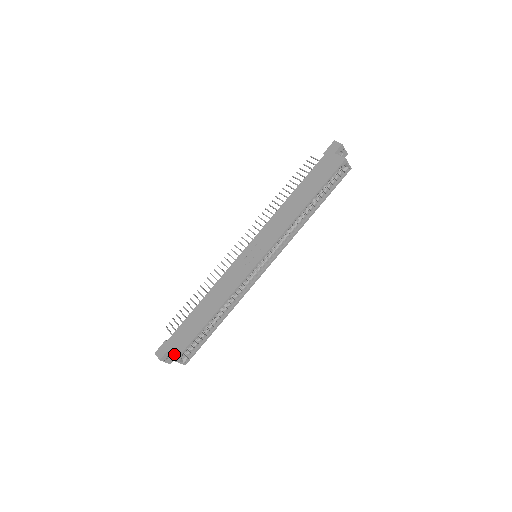
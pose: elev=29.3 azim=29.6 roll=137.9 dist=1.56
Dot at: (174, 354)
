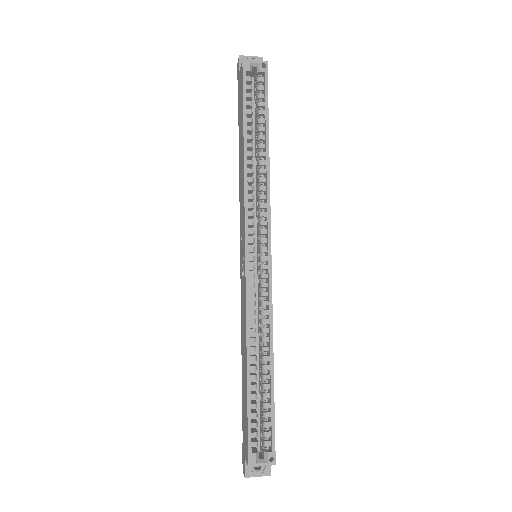
Dot at: (246, 457)
